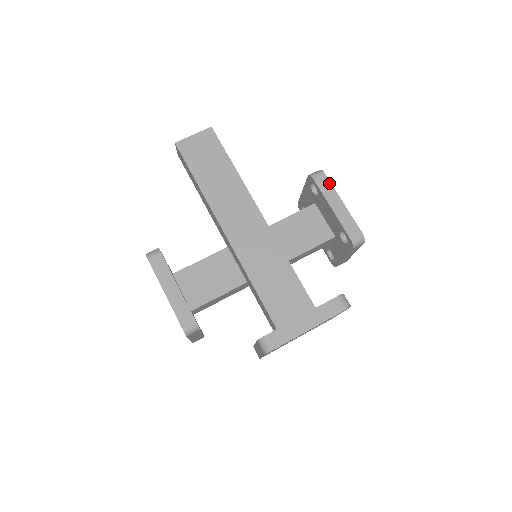
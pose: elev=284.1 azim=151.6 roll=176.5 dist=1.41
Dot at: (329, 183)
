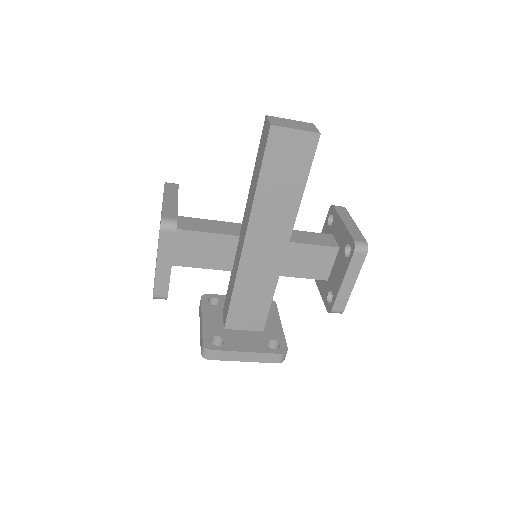
Dot at: (361, 263)
